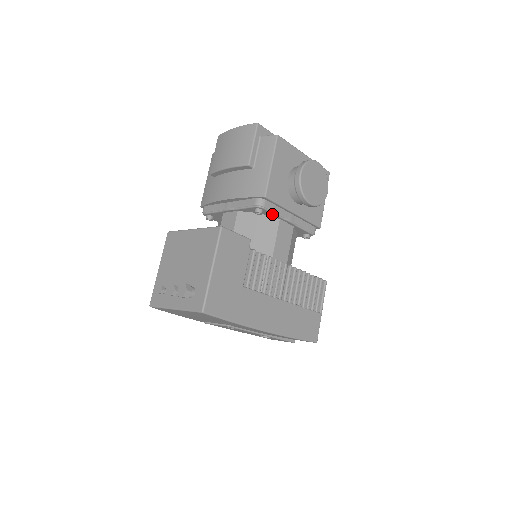
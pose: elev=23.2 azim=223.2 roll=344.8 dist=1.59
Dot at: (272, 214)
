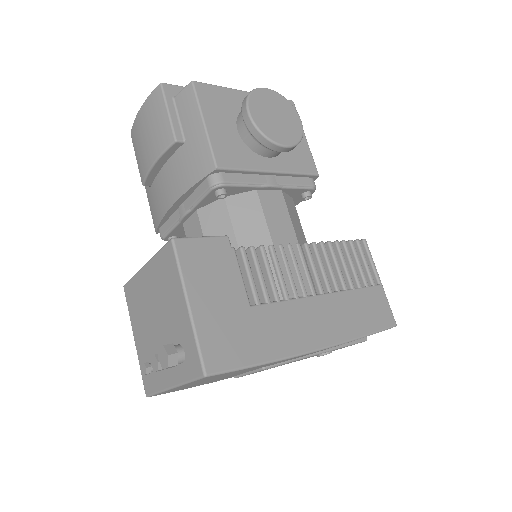
Dot at: (241, 188)
